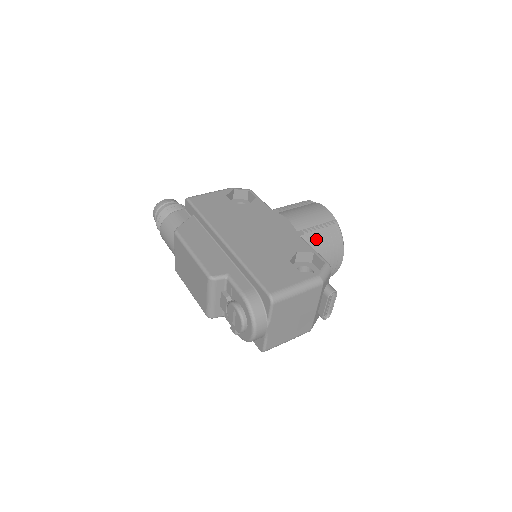
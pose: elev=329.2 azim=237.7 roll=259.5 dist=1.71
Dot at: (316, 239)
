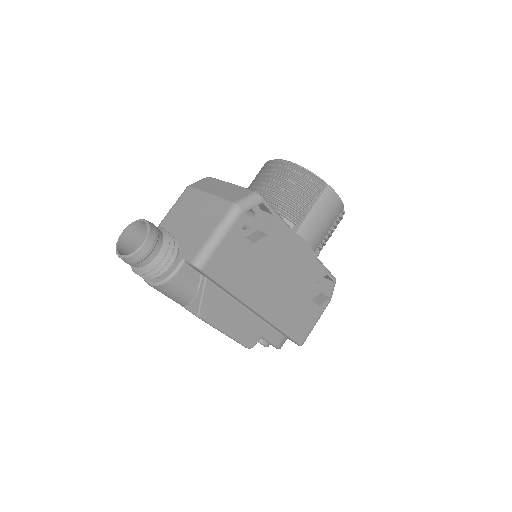
Dot at: occluded
